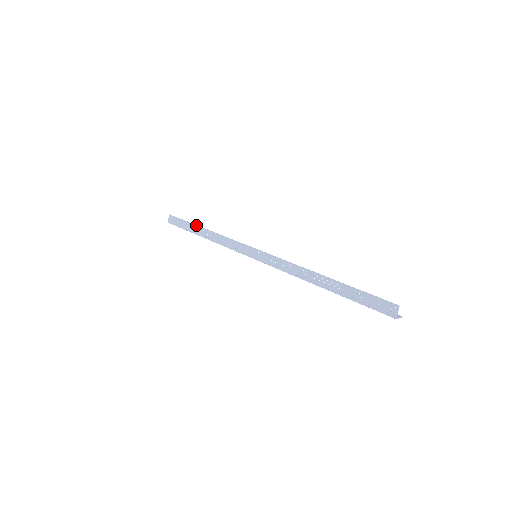
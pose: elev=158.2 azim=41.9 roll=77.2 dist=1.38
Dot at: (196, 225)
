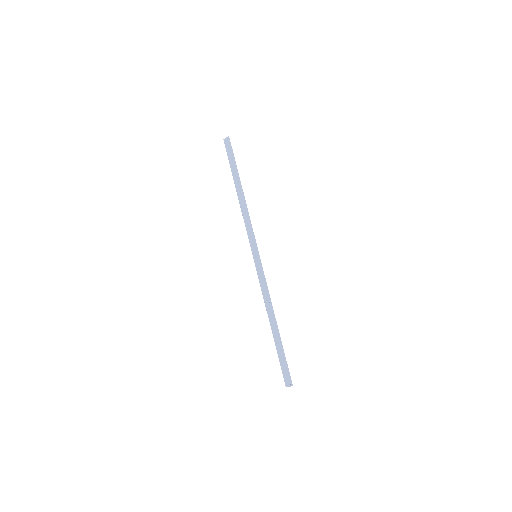
Dot at: (239, 178)
